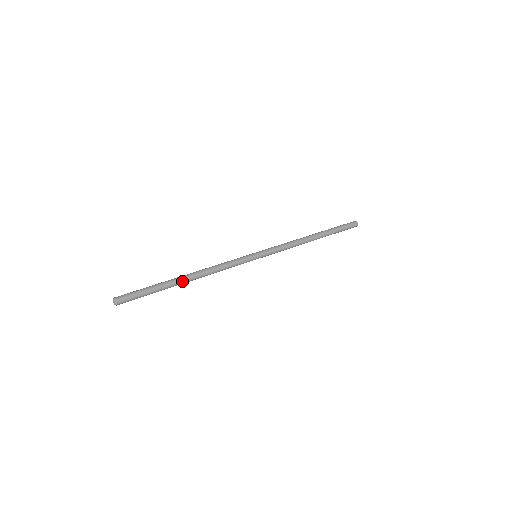
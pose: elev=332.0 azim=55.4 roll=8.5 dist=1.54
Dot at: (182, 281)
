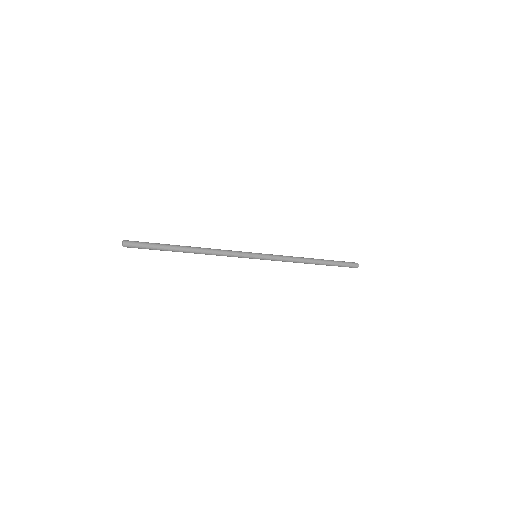
Dot at: (185, 249)
